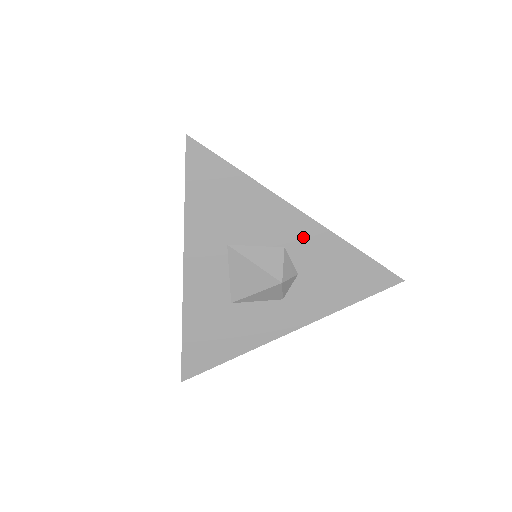
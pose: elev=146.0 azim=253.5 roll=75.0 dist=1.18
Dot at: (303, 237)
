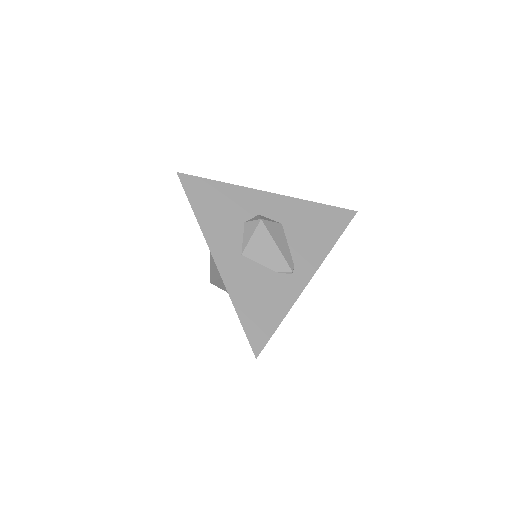
Dot at: occluded
